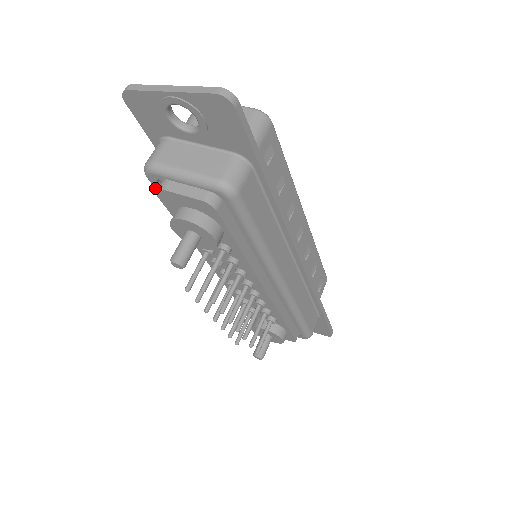
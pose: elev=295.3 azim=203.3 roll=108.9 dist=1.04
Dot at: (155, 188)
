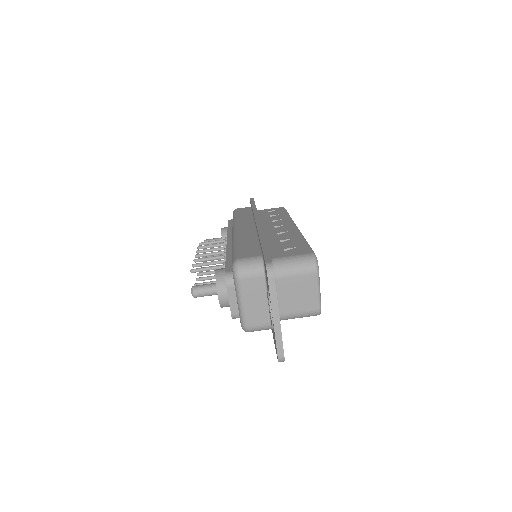
Dot at: (232, 261)
